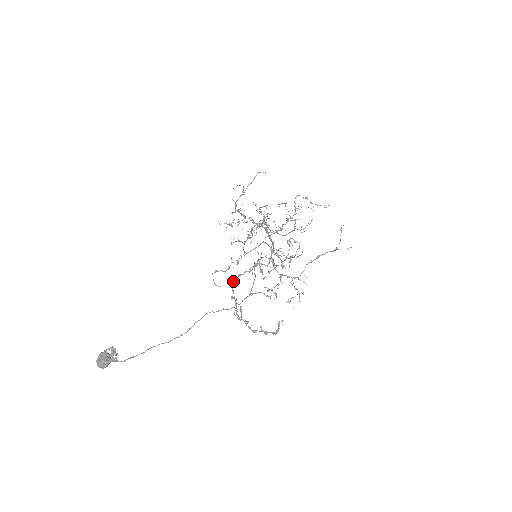
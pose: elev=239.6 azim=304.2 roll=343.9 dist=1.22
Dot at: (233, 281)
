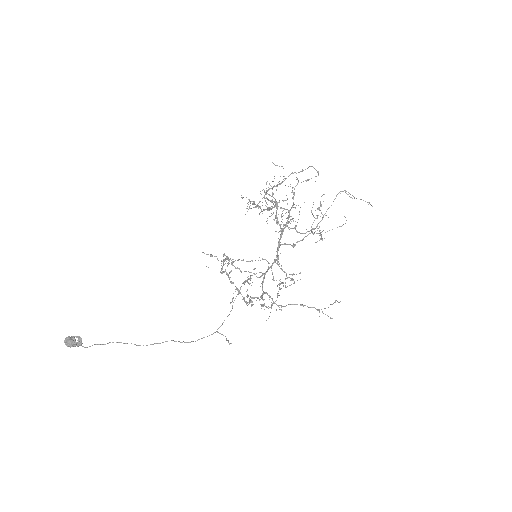
Dot at: occluded
